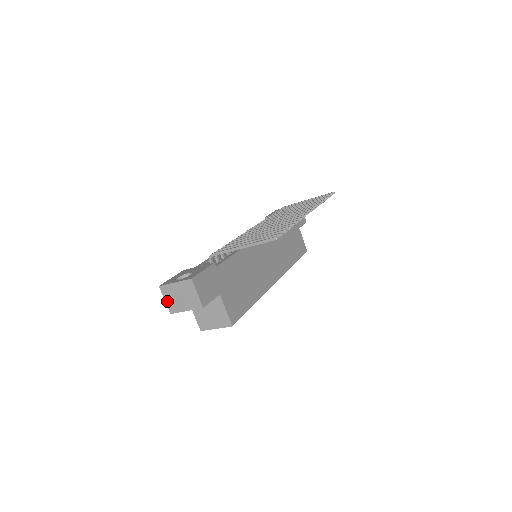
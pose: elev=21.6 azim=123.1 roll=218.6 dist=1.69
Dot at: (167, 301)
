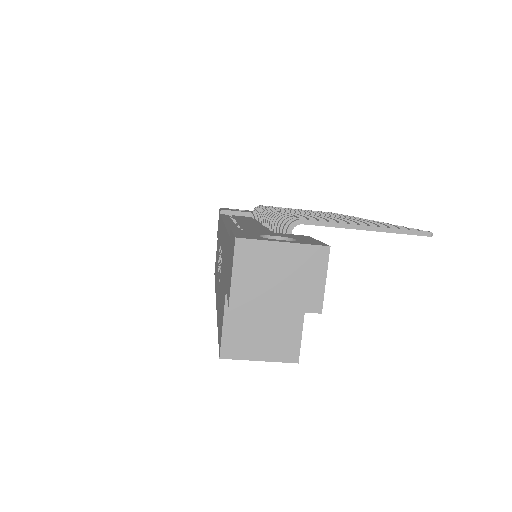
Dot at: (238, 276)
